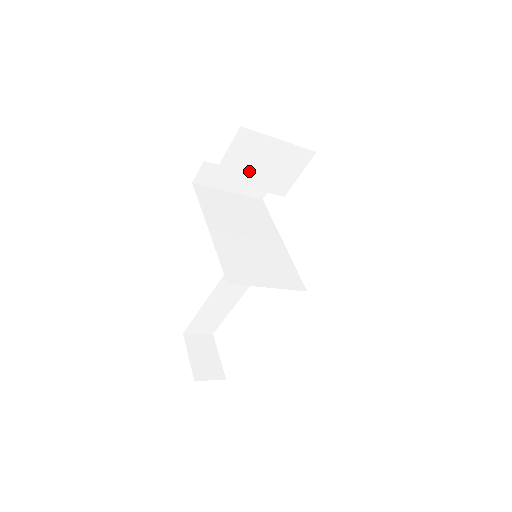
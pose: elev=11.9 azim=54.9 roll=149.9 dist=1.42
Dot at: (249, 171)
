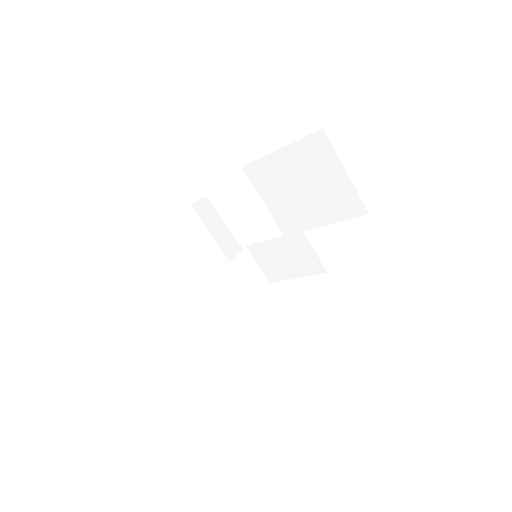
Dot at: (236, 215)
